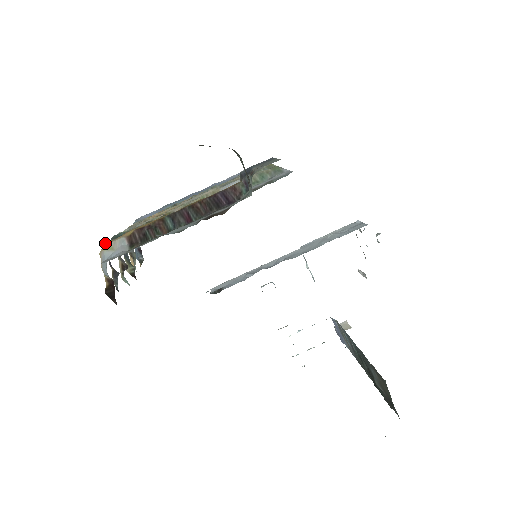
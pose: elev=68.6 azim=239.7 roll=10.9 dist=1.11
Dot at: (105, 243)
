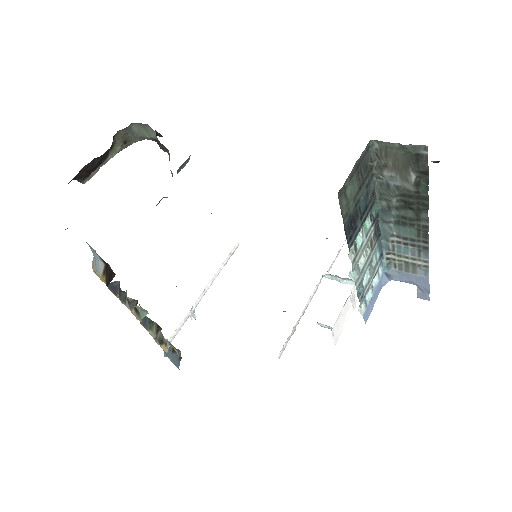
Dot at: occluded
